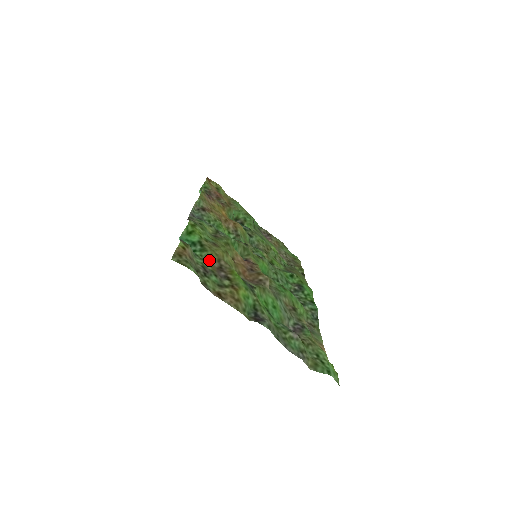
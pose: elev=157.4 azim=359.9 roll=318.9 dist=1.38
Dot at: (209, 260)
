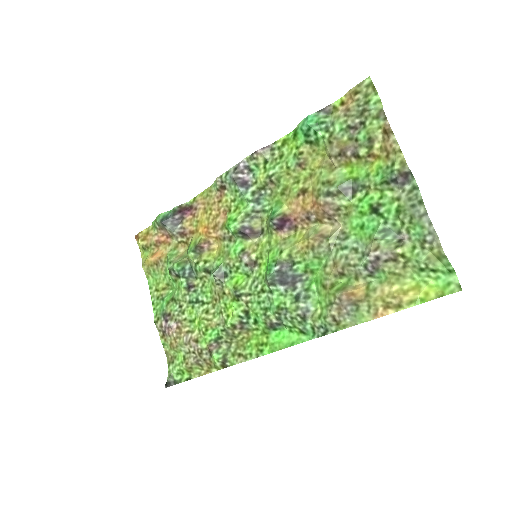
Dot at: (329, 145)
